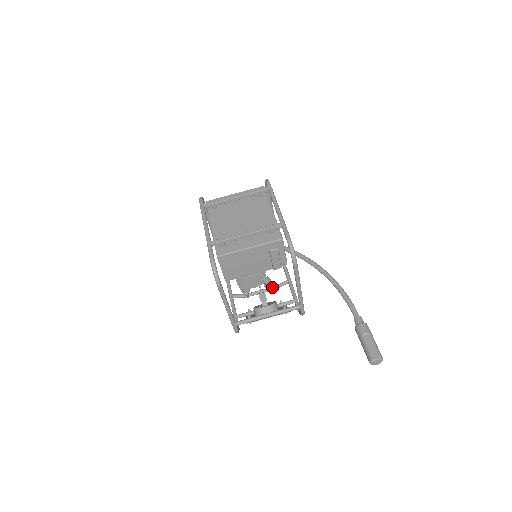
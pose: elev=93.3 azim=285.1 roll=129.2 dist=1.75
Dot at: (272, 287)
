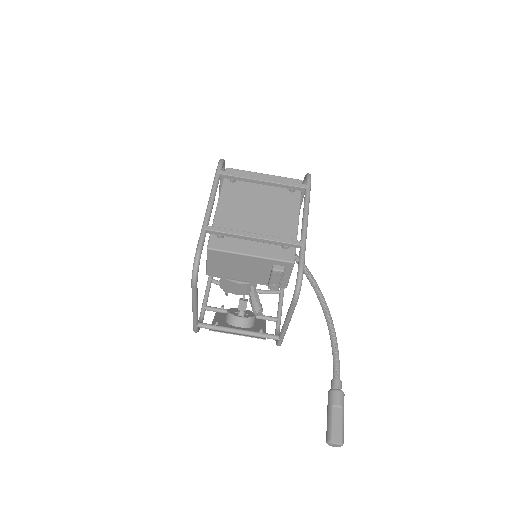
Dot at: (256, 308)
